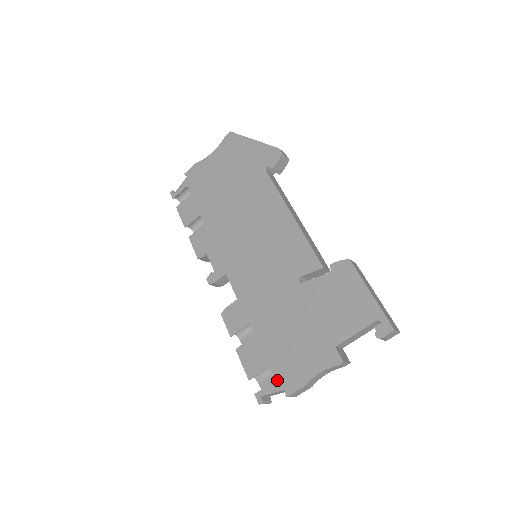
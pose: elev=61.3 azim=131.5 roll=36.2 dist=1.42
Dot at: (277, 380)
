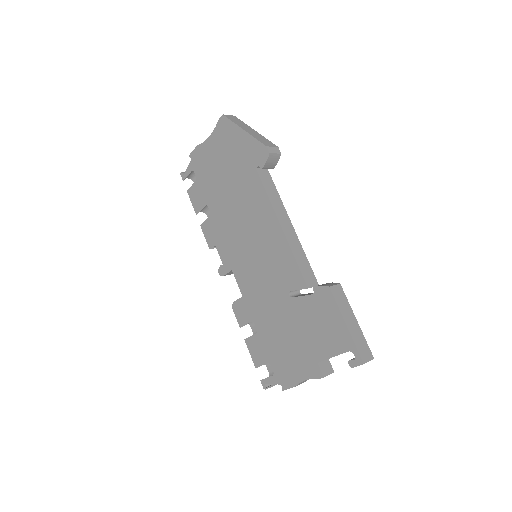
Dot at: (275, 375)
